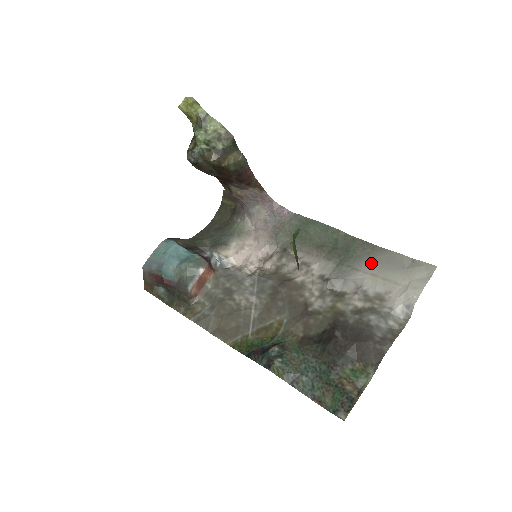
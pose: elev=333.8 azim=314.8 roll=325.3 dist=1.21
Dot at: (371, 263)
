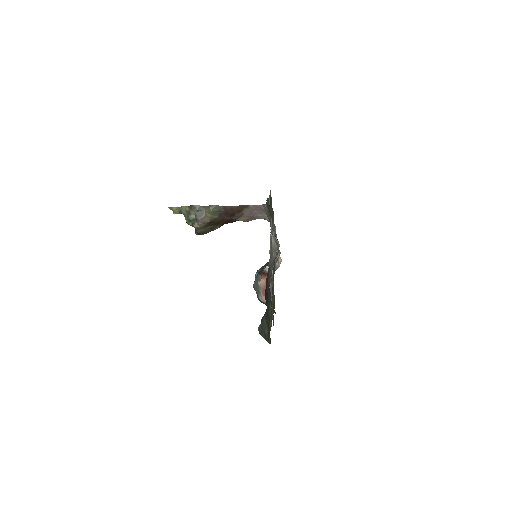
Dot at: occluded
